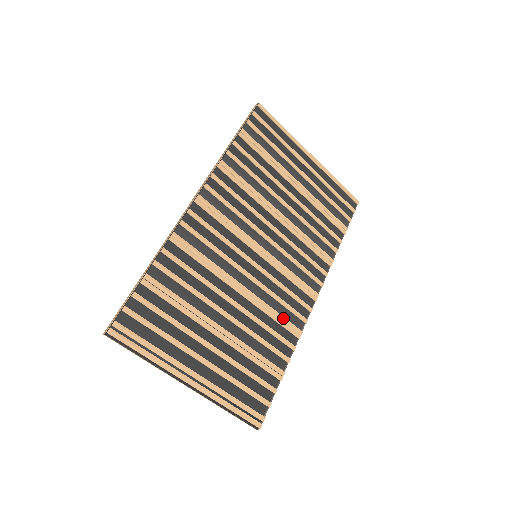
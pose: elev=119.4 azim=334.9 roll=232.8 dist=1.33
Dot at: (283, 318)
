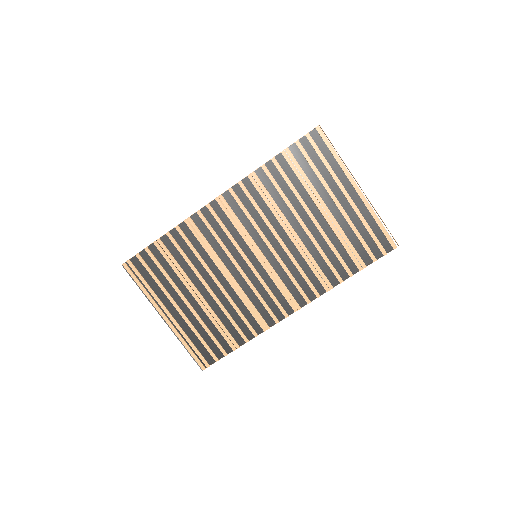
Dot at: (256, 311)
